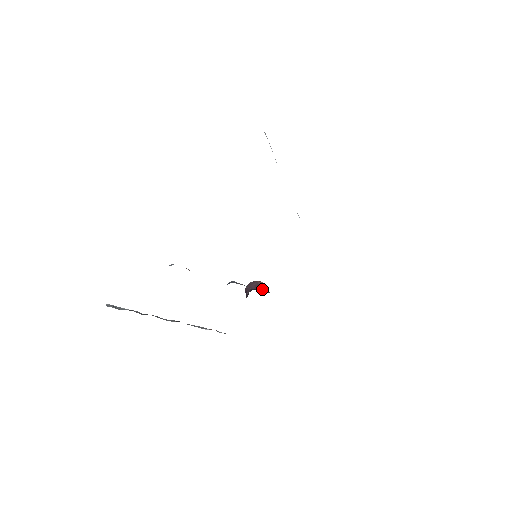
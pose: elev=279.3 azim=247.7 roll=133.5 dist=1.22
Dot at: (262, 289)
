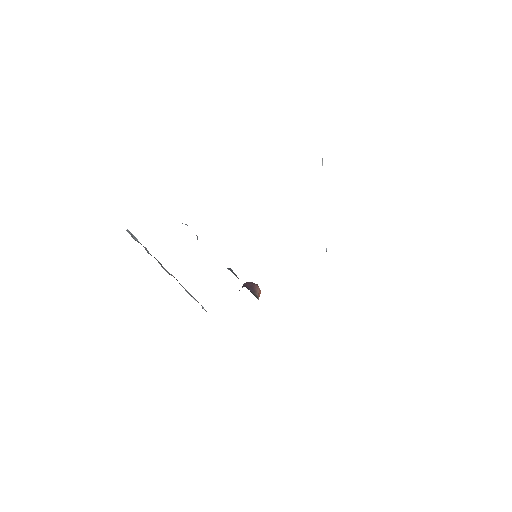
Dot at: (253, 291)
